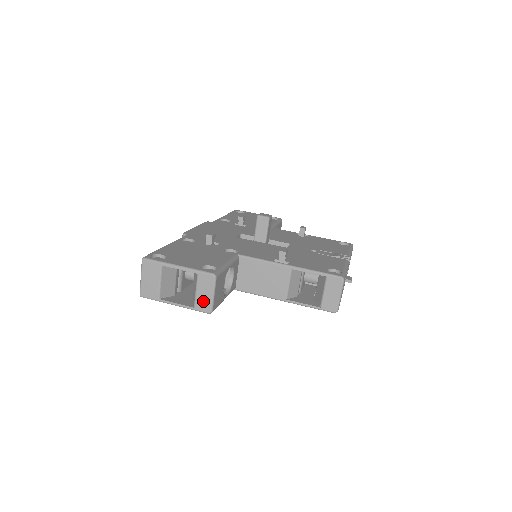
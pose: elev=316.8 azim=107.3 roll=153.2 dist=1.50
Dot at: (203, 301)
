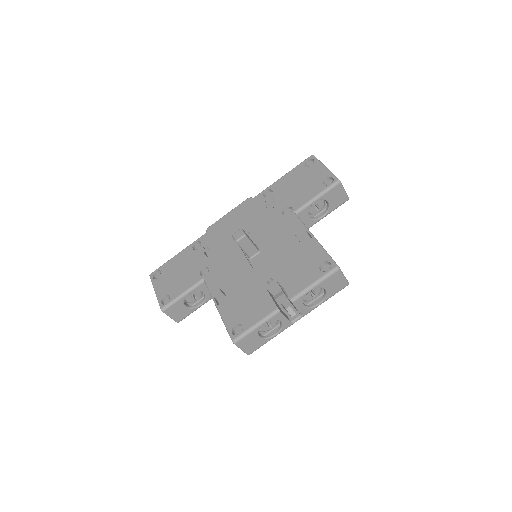
Dot at: occluded
